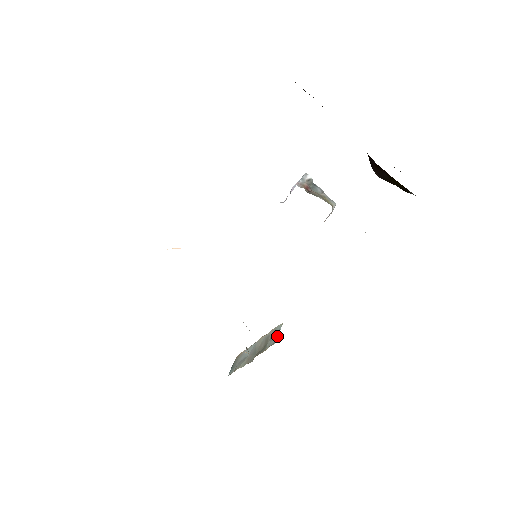
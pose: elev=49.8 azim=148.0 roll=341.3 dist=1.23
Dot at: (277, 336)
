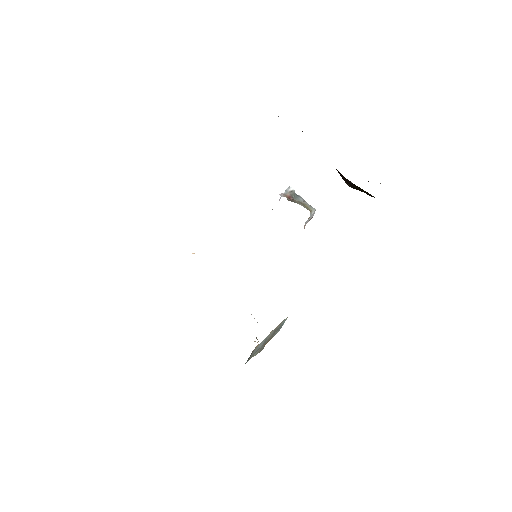
Dot at: (281, 327)
